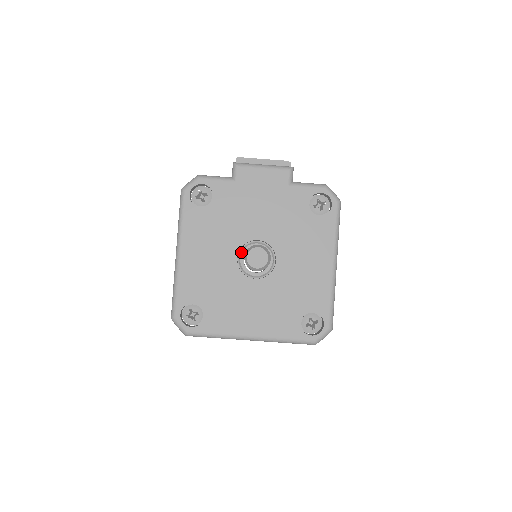
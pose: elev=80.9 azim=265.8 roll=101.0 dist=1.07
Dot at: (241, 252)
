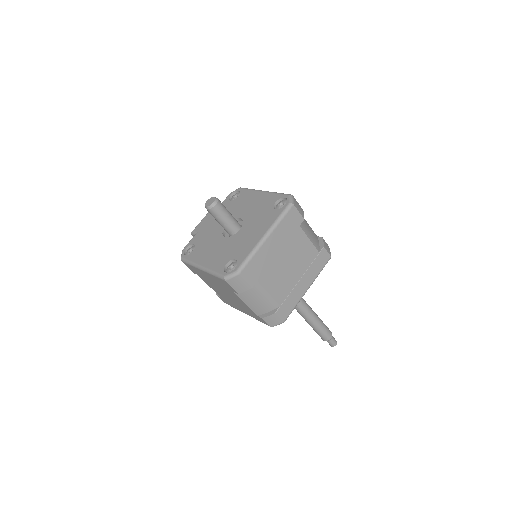
Dot at: occluded
